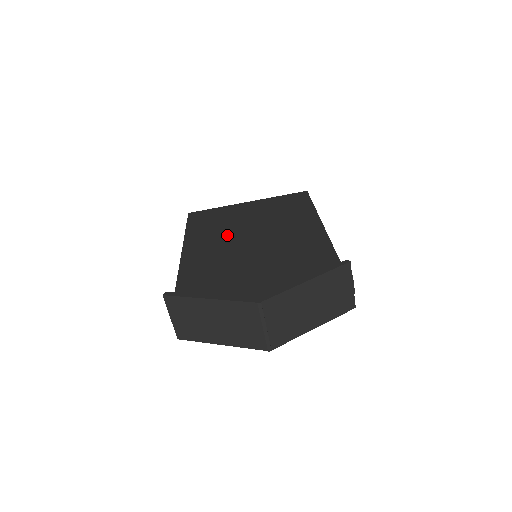
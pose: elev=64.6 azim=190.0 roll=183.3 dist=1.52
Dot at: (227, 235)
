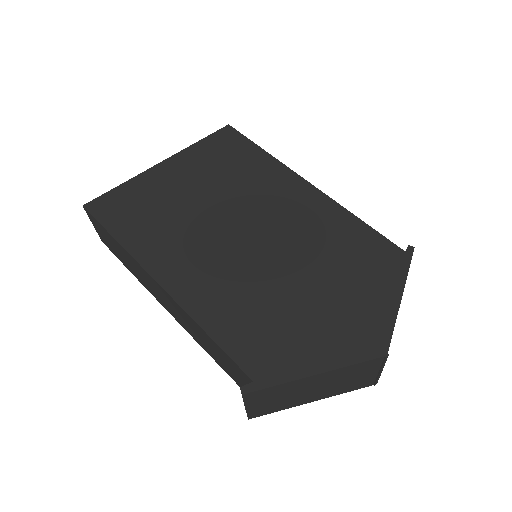
Dot at: (206, 241)
